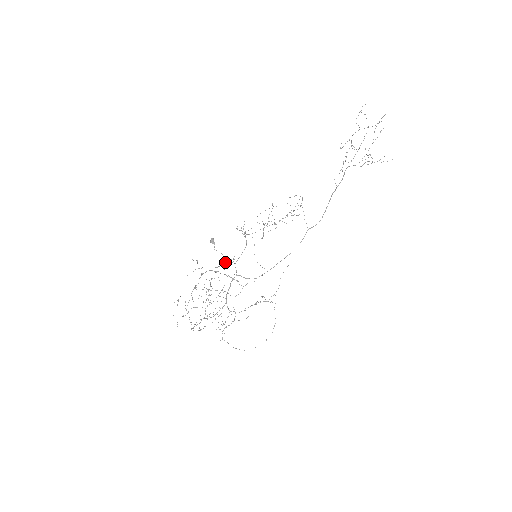
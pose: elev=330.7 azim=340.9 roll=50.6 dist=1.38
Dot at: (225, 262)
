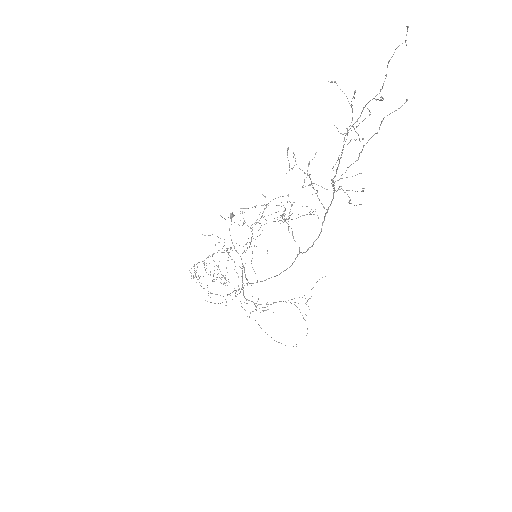
Dot at: occluded
